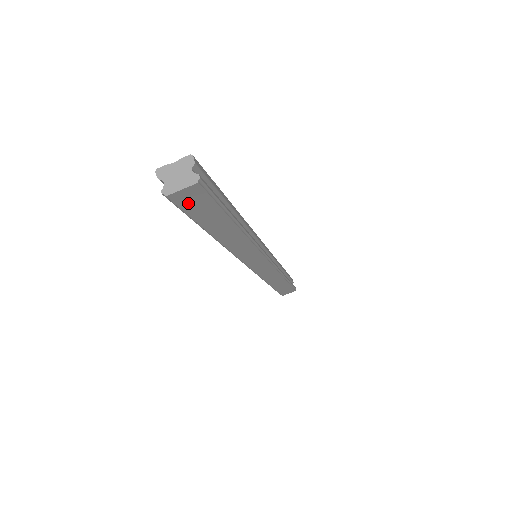
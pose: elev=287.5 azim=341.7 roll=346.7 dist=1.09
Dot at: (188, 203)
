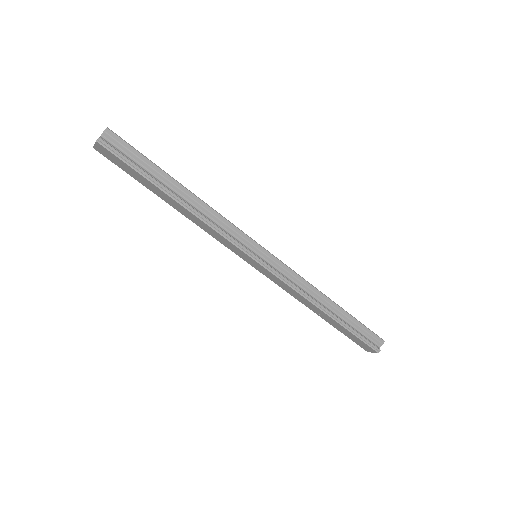
Dot at: (111, 158)
